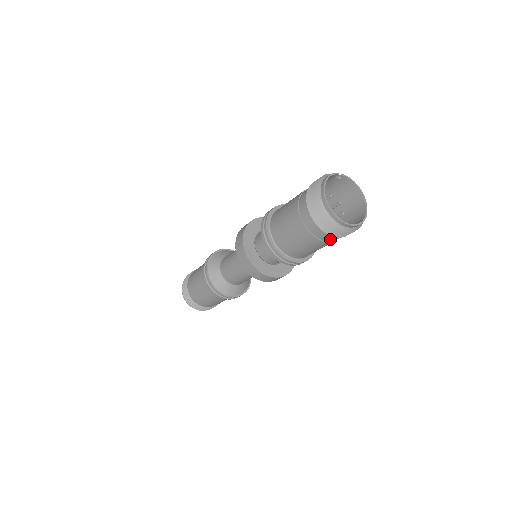
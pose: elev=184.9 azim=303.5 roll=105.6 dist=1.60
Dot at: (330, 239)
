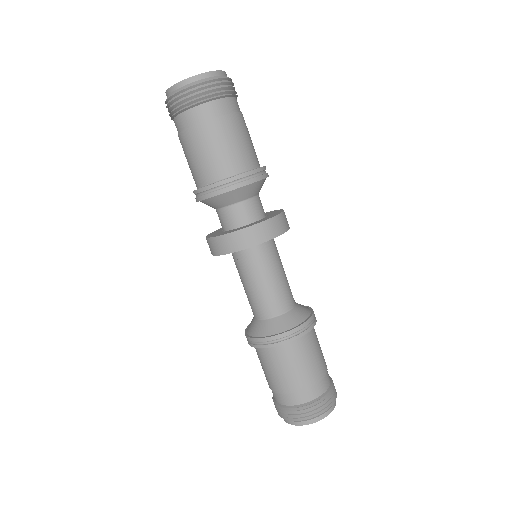
Dot at: (200, 117)
